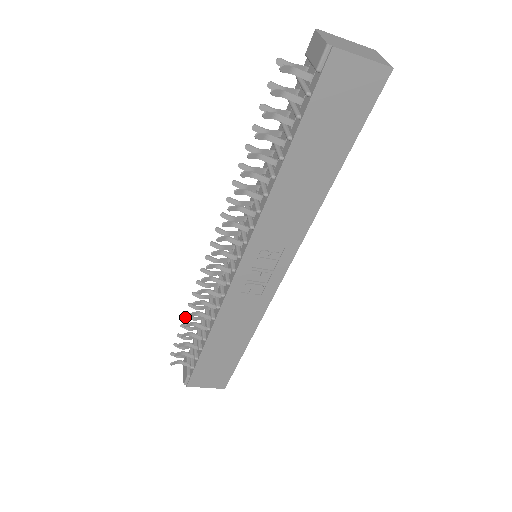
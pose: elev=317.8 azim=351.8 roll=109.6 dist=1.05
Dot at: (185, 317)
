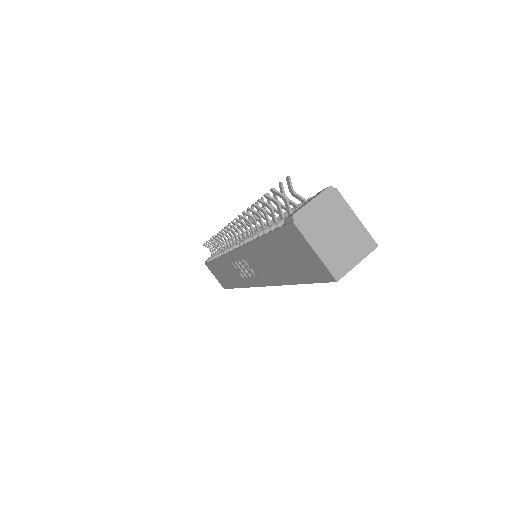
Dot at: occluded
